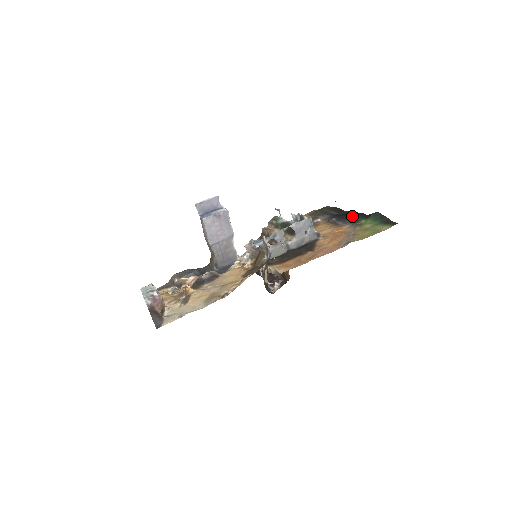
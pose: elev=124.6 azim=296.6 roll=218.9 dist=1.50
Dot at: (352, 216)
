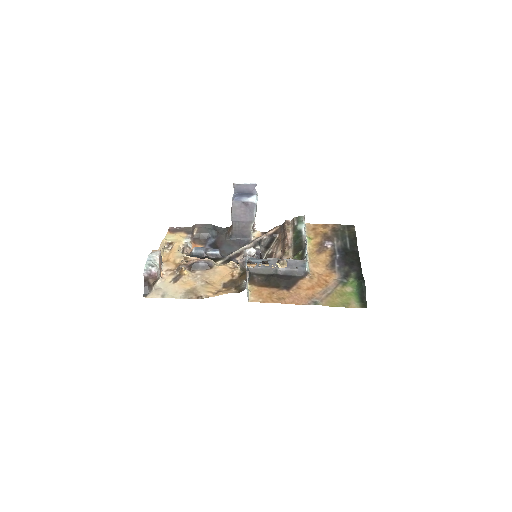
Dot at: (353, 263)
